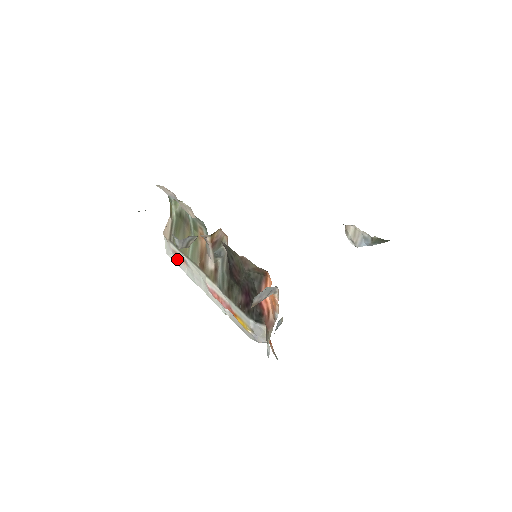
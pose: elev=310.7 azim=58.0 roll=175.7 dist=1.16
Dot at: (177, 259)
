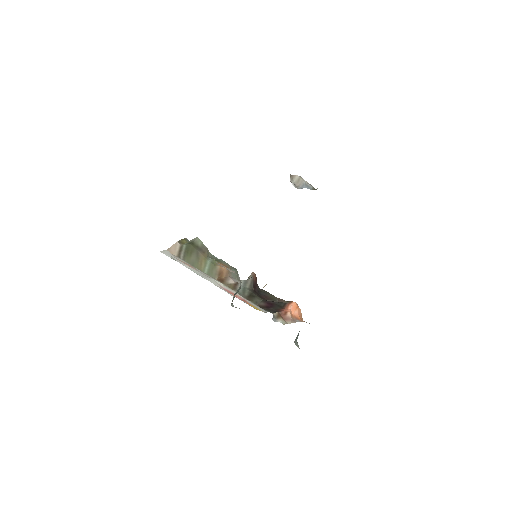
Dot at: (178, 260)
